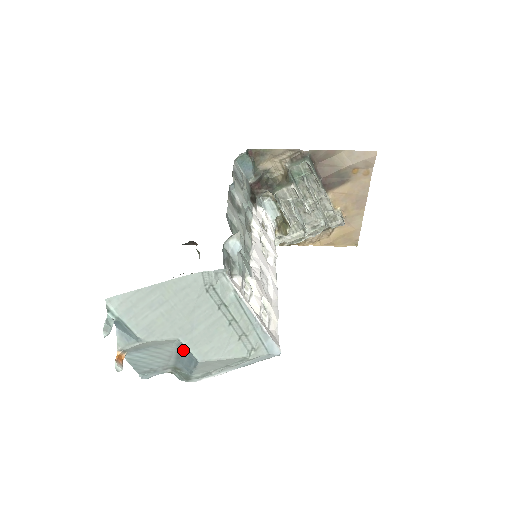
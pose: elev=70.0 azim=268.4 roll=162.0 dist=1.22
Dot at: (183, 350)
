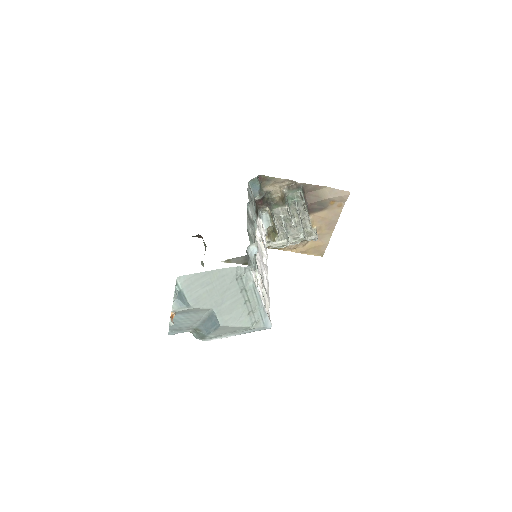
Dot at: (212, 317)
